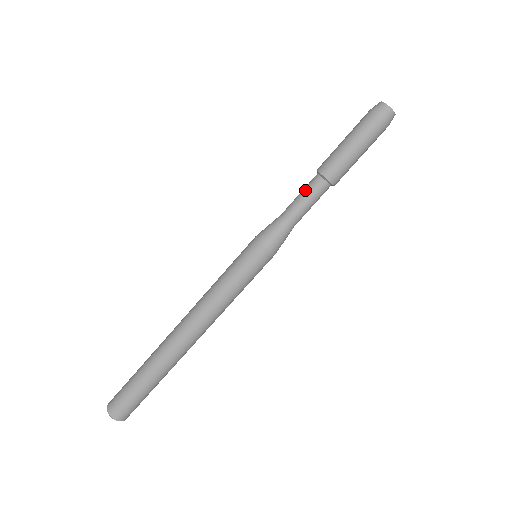
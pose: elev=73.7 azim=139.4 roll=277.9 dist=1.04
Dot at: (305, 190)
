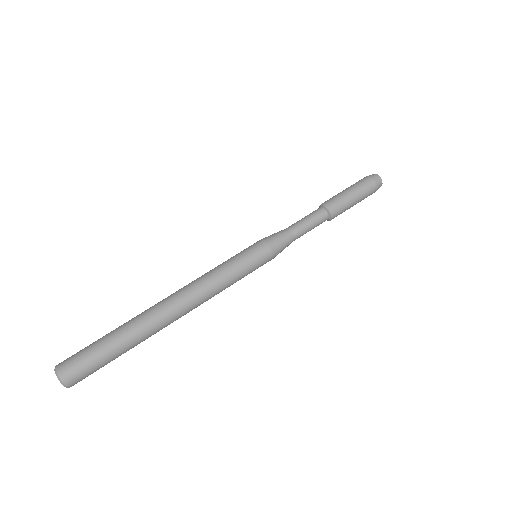
Dot at: occluded
